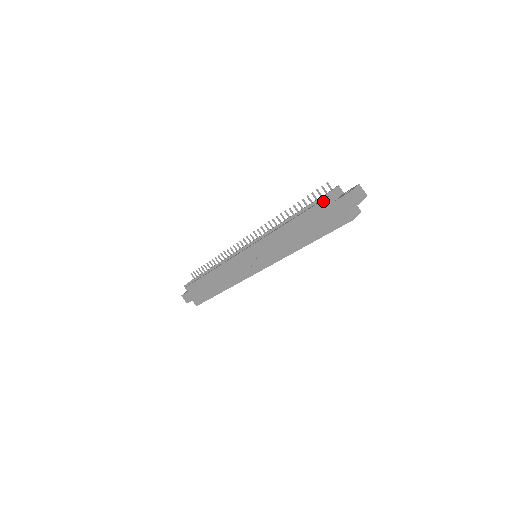
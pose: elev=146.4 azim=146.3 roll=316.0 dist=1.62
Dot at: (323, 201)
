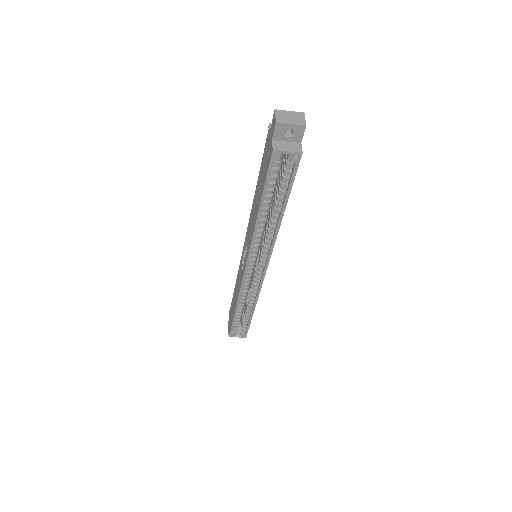
Dot at: (267, 138)
